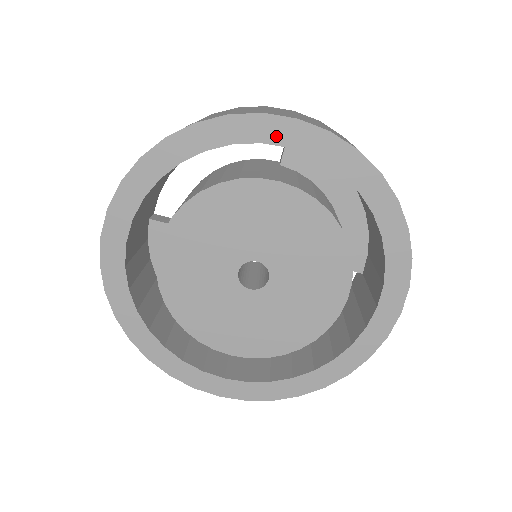
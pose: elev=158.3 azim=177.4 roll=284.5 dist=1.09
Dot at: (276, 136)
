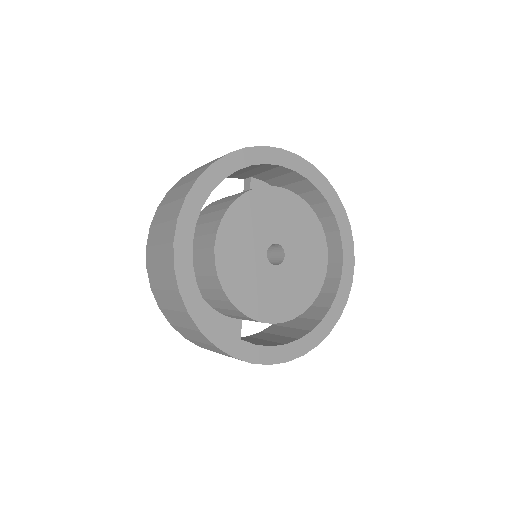
Dot at: (273, 159)
